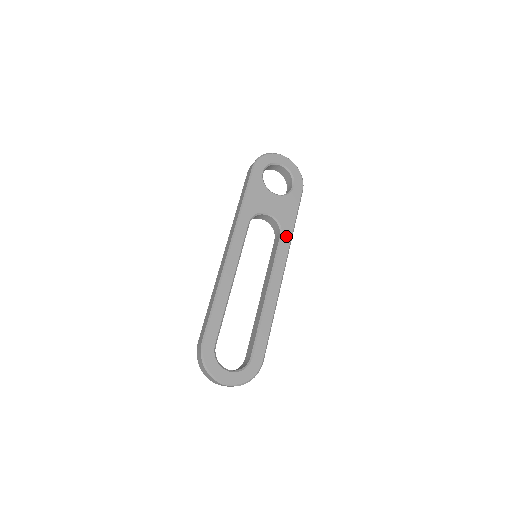
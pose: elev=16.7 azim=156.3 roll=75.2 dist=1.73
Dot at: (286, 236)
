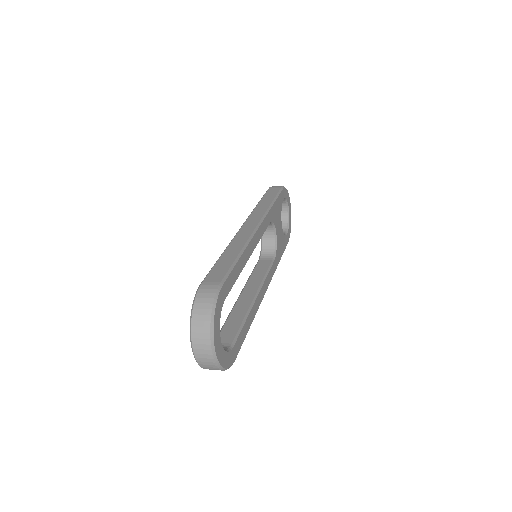
Dot at: (275, 264)
